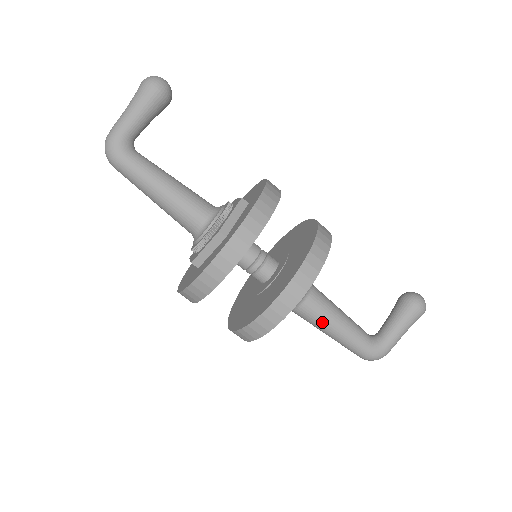
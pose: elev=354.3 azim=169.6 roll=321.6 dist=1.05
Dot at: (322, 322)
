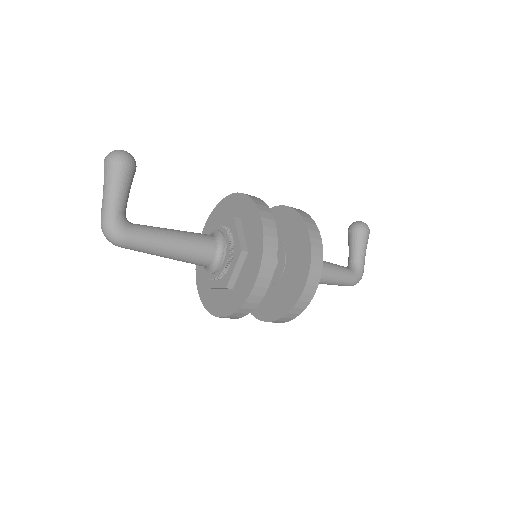
Dot at: (321, 276)
